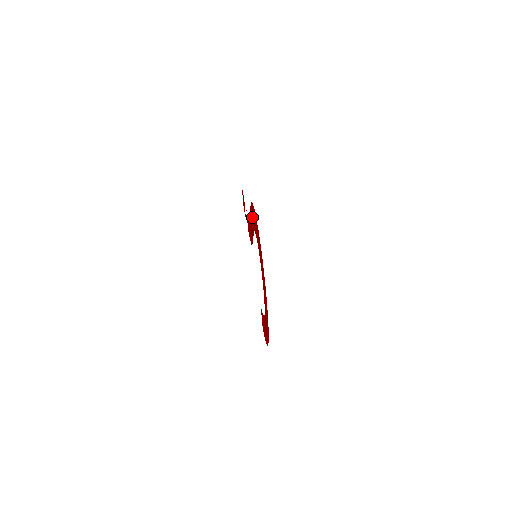
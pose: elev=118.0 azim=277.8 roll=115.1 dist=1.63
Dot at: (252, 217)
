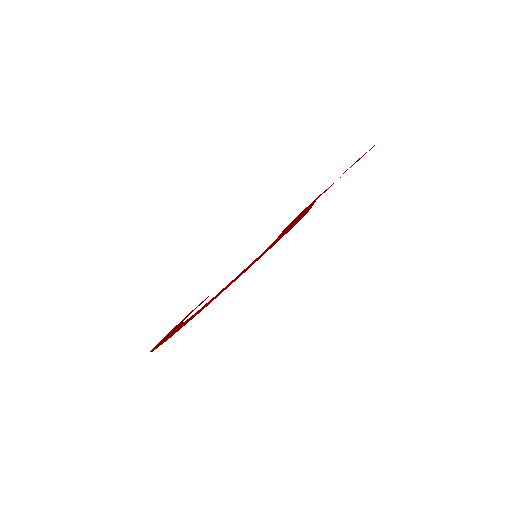
Dot at: (293, 224)
